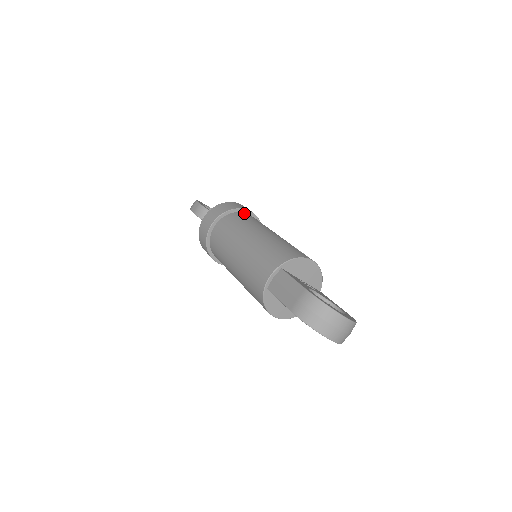
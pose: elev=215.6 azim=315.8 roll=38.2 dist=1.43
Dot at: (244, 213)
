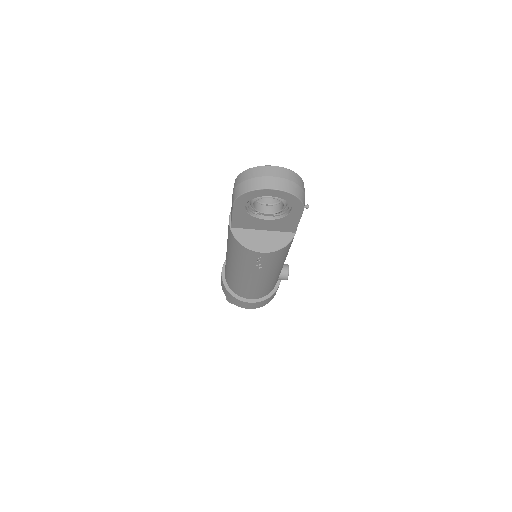
Dot at: occluded
